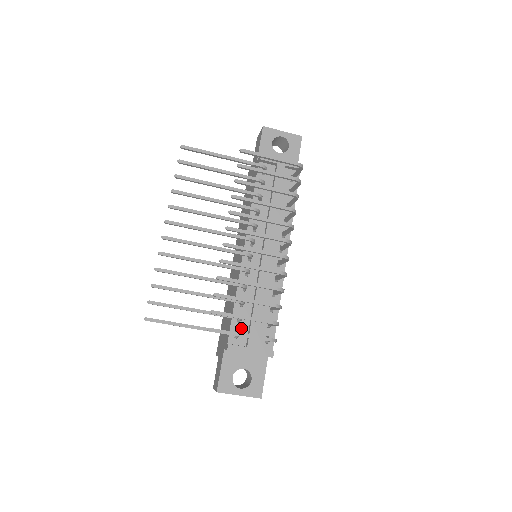
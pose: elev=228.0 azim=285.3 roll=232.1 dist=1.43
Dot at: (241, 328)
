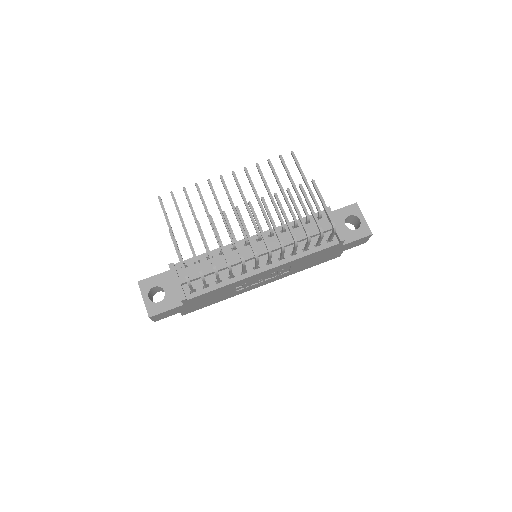
Dot at: (191, 267)
